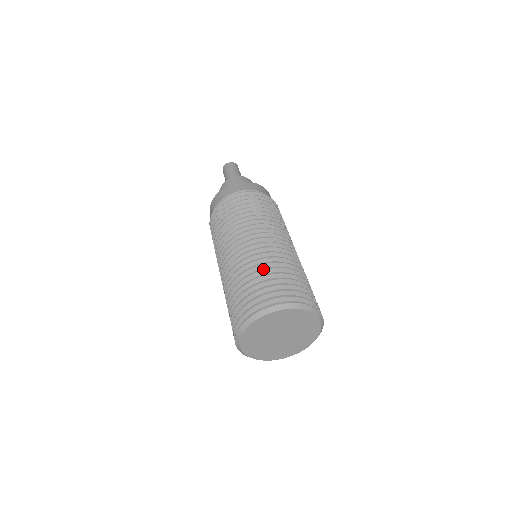
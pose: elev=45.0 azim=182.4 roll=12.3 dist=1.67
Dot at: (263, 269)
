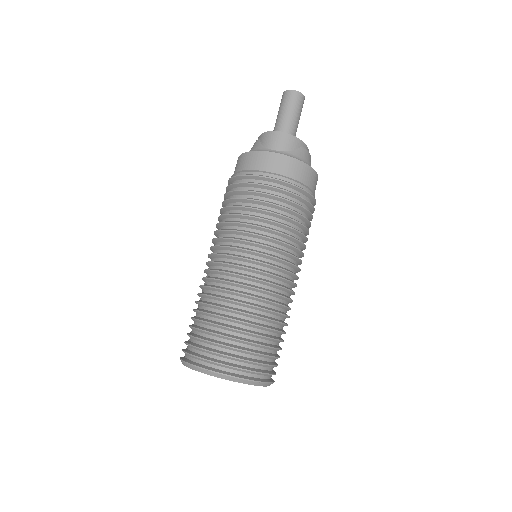
Dot at: (225, 316)
